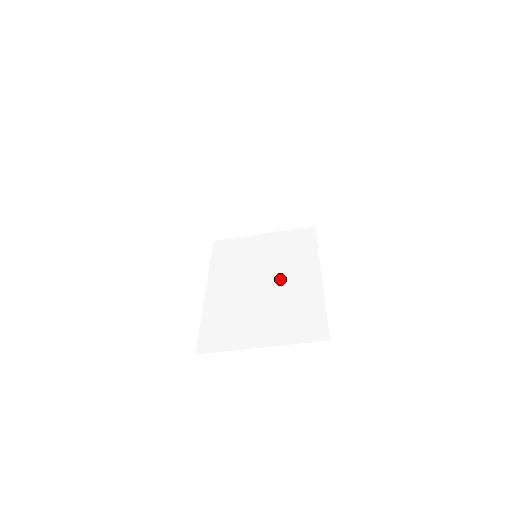
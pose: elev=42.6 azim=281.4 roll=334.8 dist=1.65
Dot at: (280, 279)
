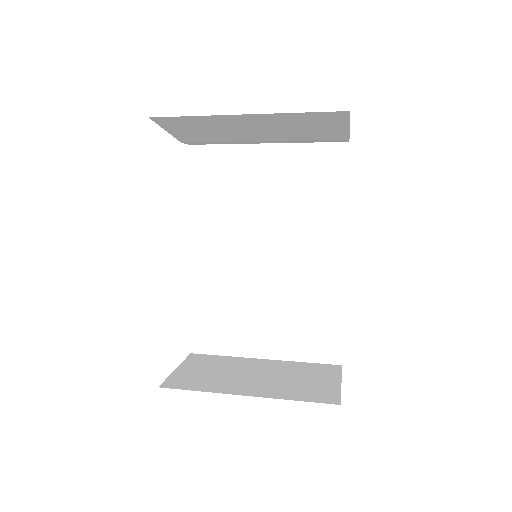
Dot at: (289, 253)
